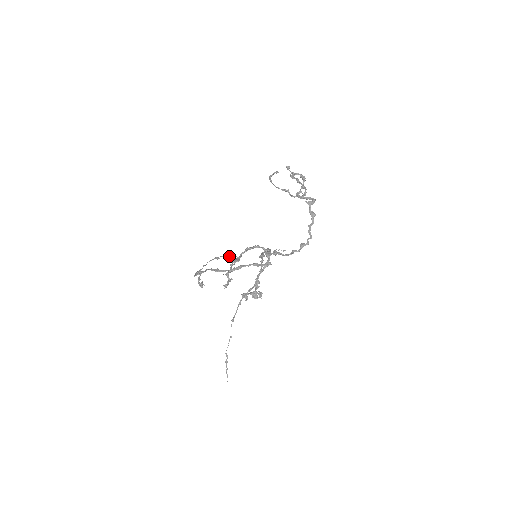
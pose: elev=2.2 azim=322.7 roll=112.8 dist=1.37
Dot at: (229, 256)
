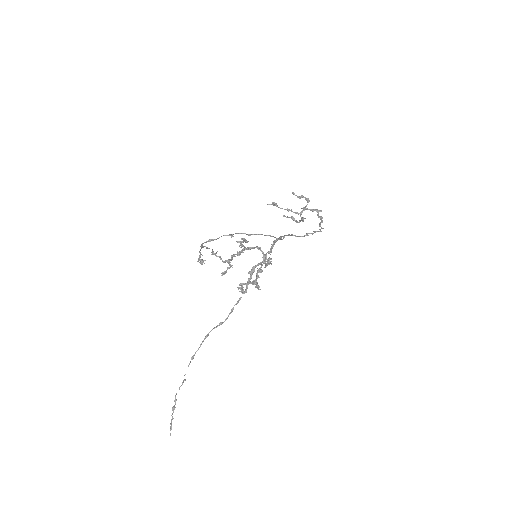
Dot at: occluded
